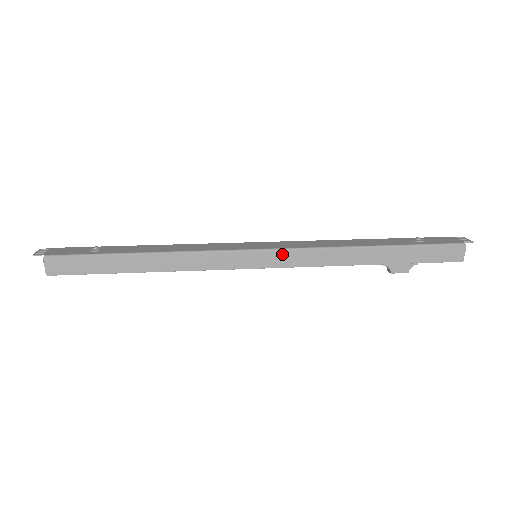
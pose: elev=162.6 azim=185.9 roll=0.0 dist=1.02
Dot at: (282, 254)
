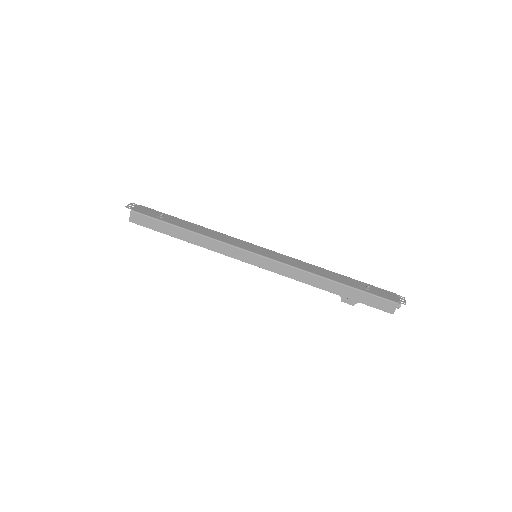
Dot at: (270, 262)
